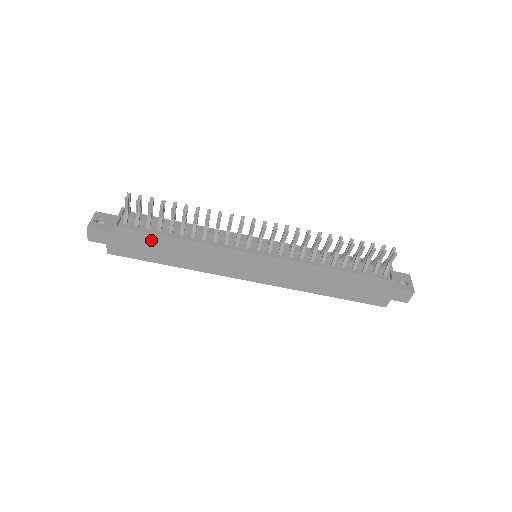
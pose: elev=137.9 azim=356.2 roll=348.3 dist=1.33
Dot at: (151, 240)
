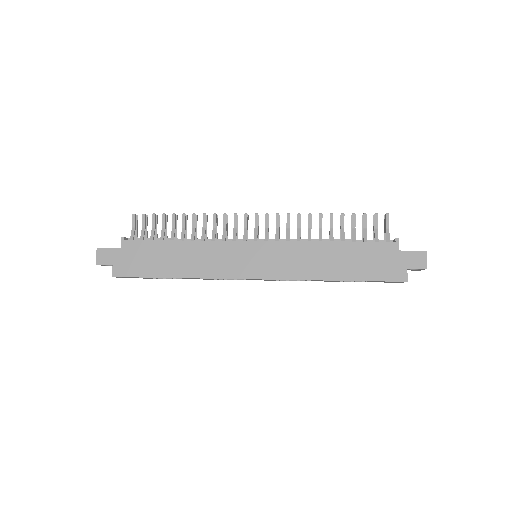
Dot at: (154, 249)
